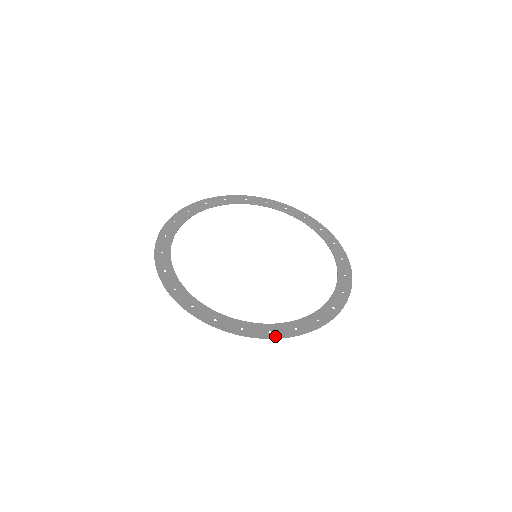
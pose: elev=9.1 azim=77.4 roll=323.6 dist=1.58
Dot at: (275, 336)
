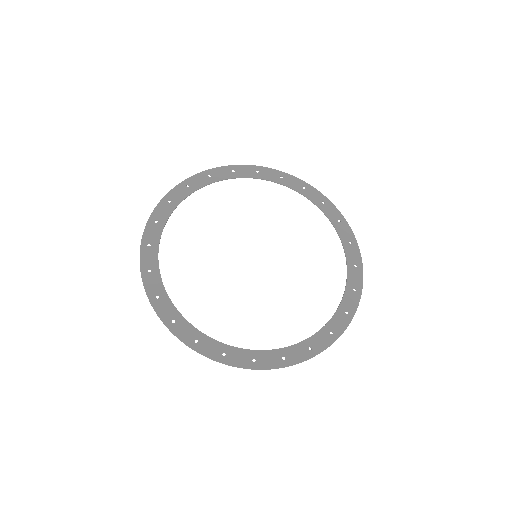
Dot at: (289, 363)
